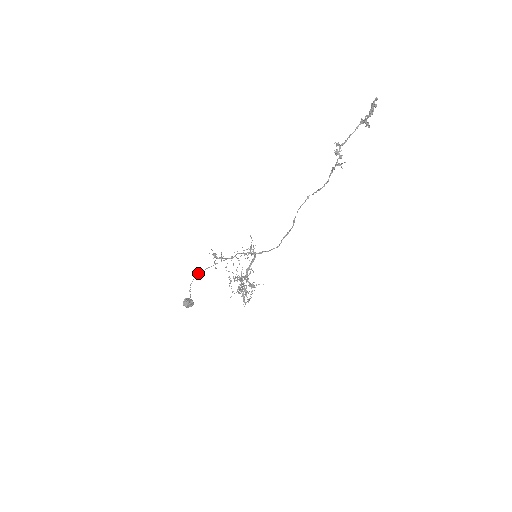
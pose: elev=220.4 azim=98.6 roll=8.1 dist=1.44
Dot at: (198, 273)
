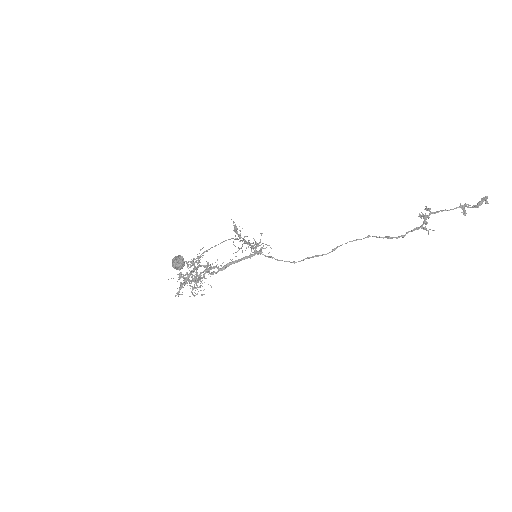
Dot at: occluded
